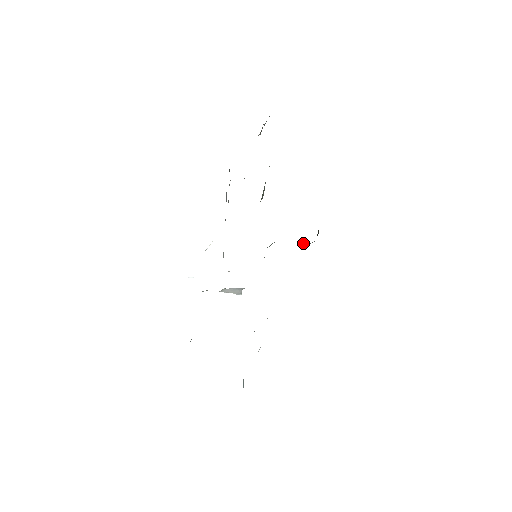
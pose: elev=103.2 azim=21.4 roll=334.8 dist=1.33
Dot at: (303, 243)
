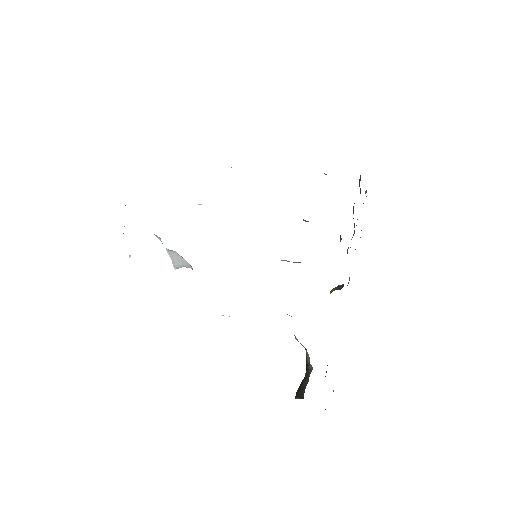
Dot at: occluded
